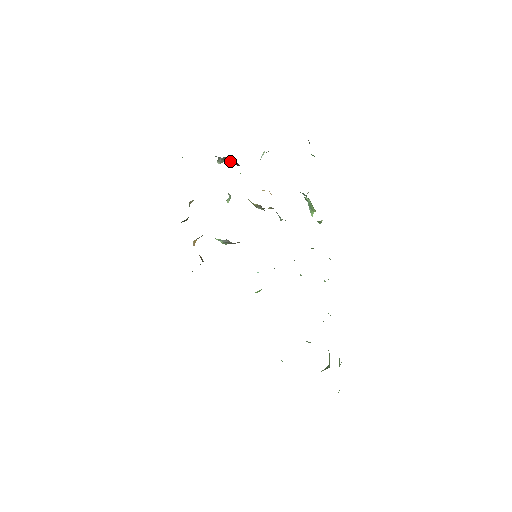
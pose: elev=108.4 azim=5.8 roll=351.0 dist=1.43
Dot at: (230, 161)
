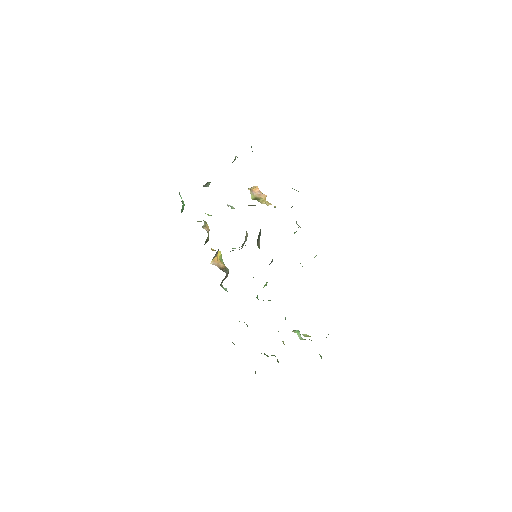
Dot at: occluded
